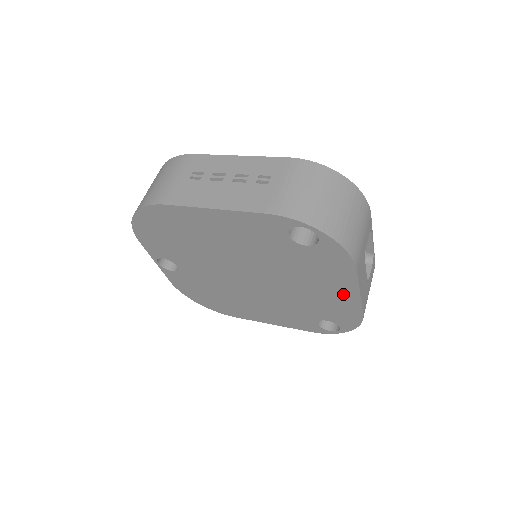
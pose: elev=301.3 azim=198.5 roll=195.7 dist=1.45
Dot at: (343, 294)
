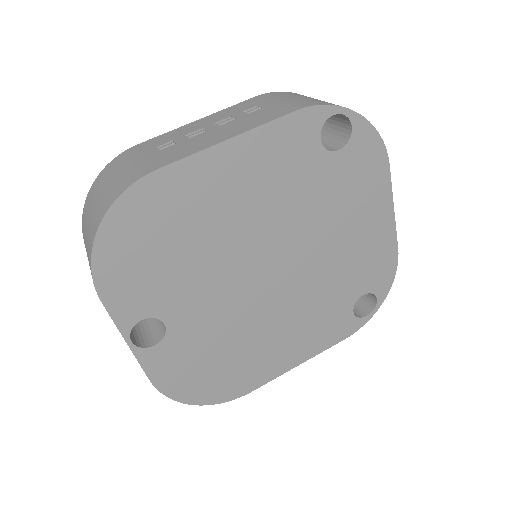
Dot at: (378, 223)
